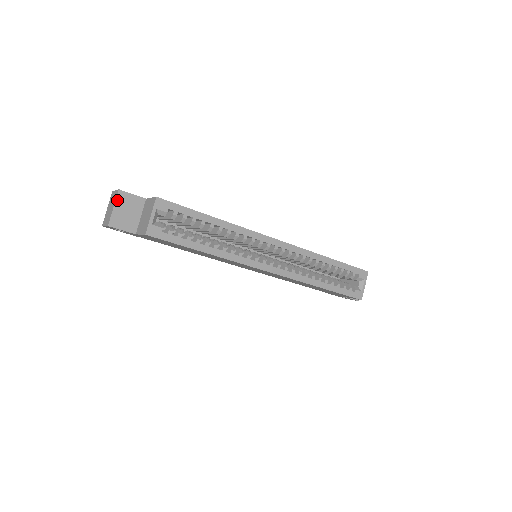
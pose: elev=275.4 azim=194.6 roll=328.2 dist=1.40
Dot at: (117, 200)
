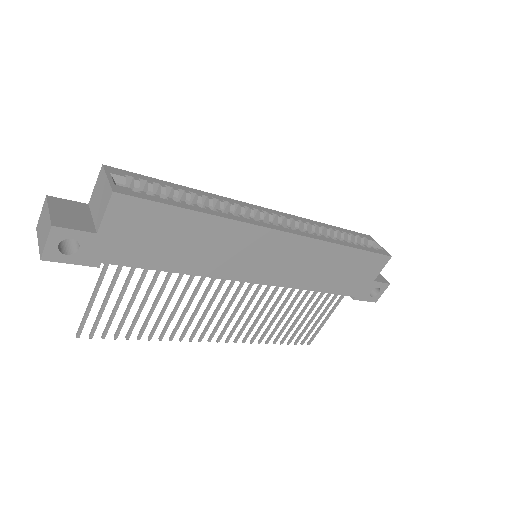
Dot at: (50, 204)
